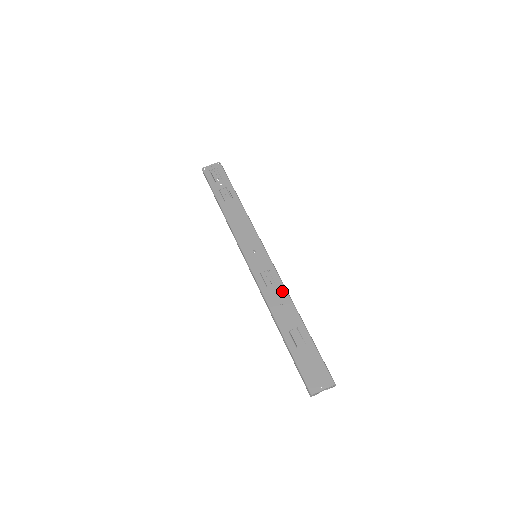
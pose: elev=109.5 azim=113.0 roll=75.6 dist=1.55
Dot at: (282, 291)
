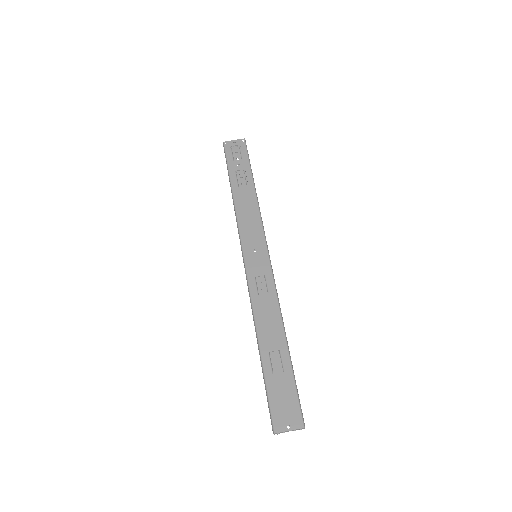
Dot at: (274, 304)
